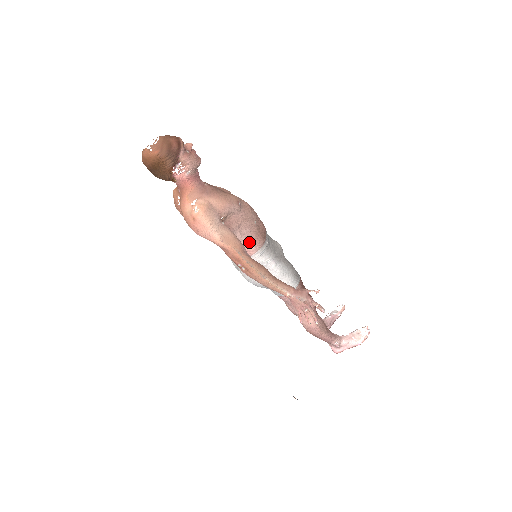
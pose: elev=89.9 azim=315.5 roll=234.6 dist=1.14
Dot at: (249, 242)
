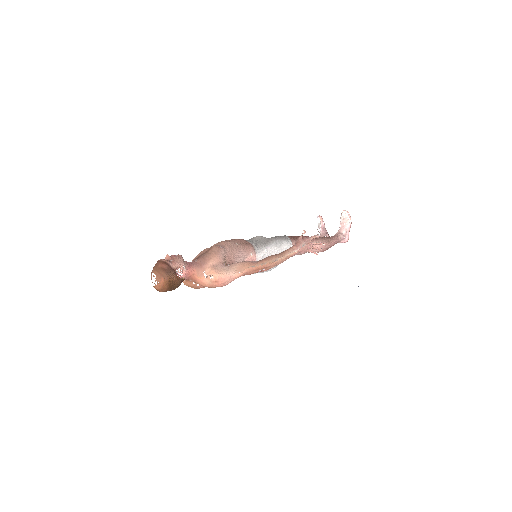
Dot at: (247, 256)
